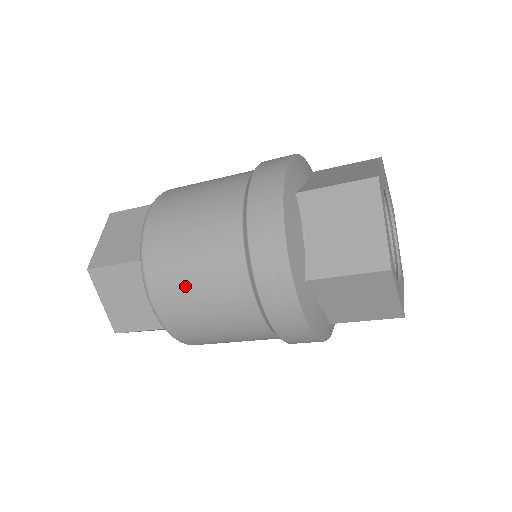
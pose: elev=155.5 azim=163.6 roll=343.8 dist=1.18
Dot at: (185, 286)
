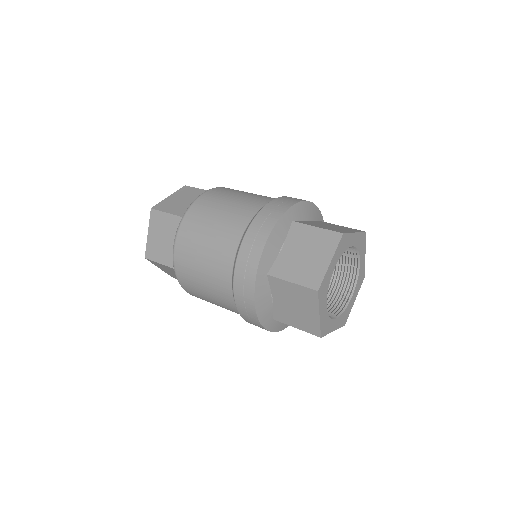
Dot at: (204, 297)
